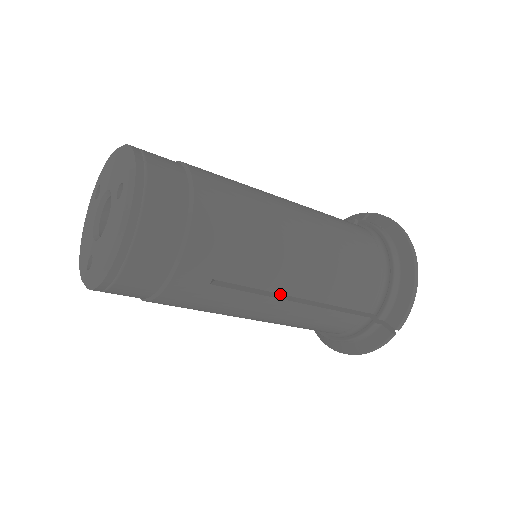
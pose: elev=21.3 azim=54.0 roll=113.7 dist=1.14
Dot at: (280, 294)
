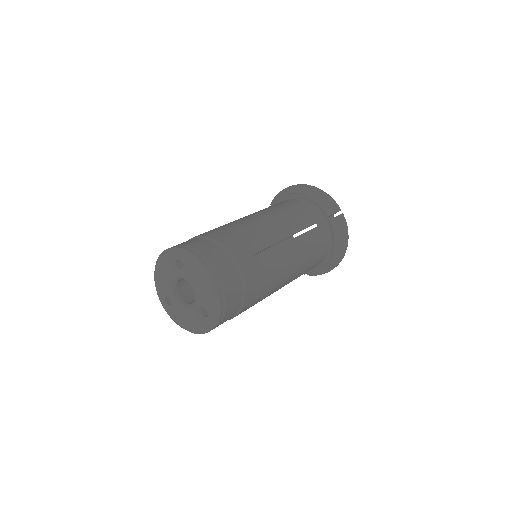
Dot at: occluded
